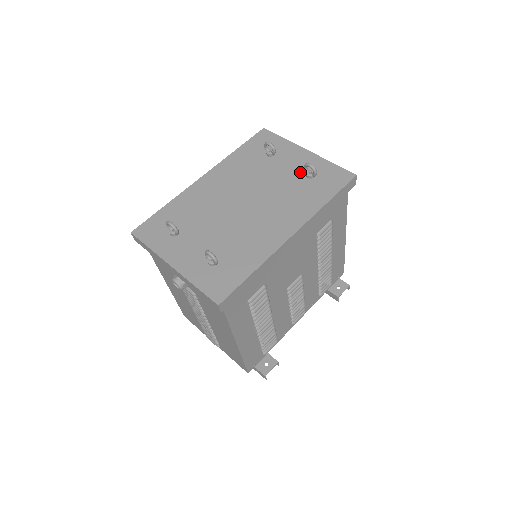
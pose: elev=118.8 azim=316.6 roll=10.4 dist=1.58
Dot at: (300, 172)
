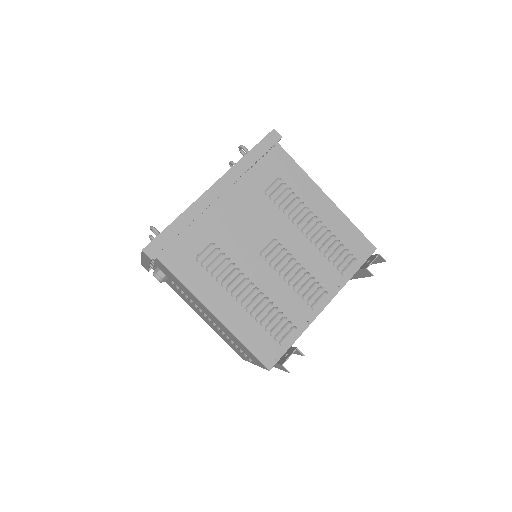
Dot at: occluded
